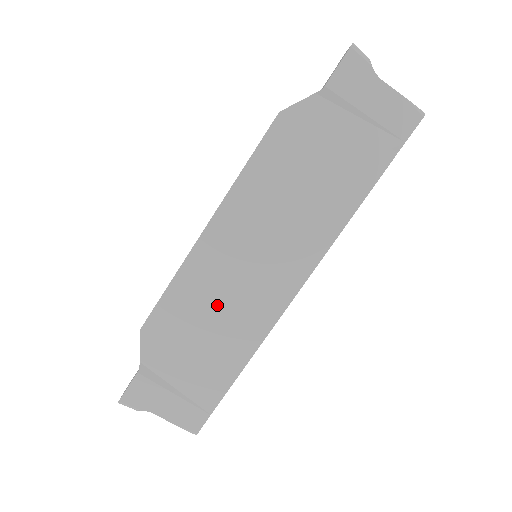
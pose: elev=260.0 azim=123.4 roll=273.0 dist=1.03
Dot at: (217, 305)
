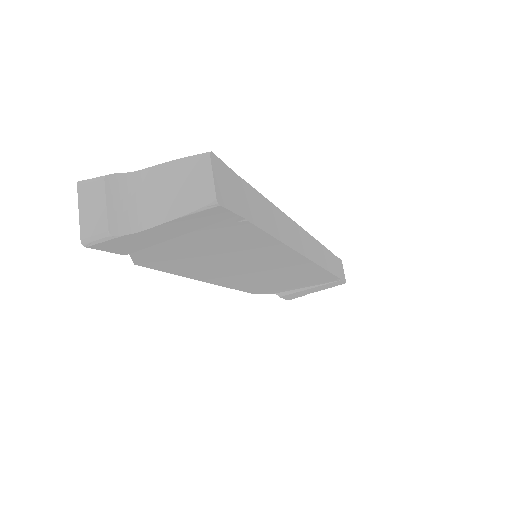
Dot at: (273, 280)
